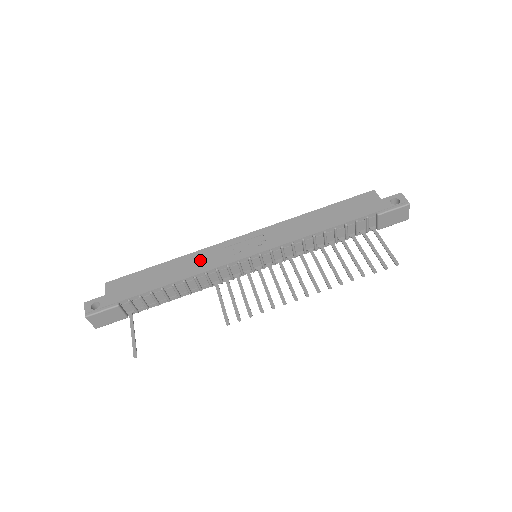
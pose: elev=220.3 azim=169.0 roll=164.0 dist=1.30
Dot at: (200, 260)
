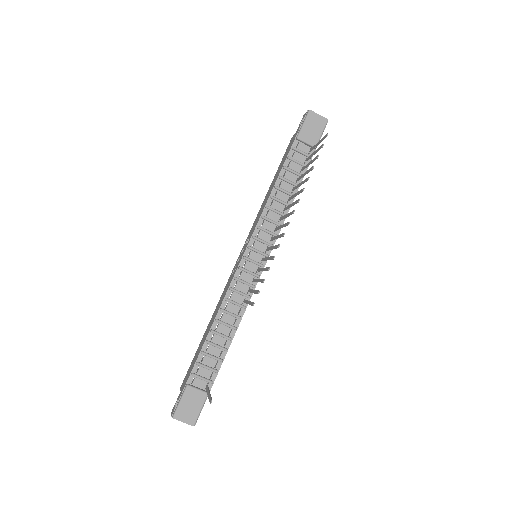
Dot at: (221, 299)
